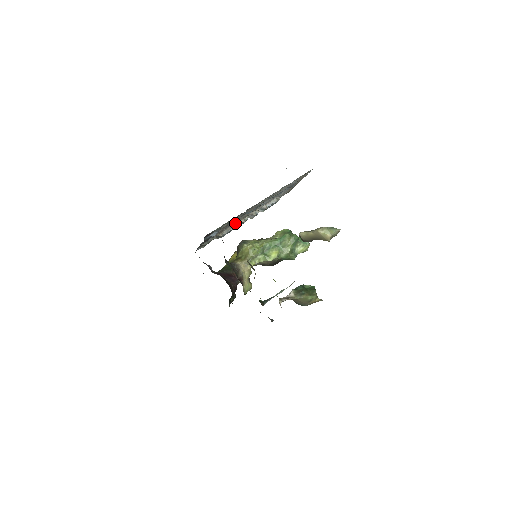
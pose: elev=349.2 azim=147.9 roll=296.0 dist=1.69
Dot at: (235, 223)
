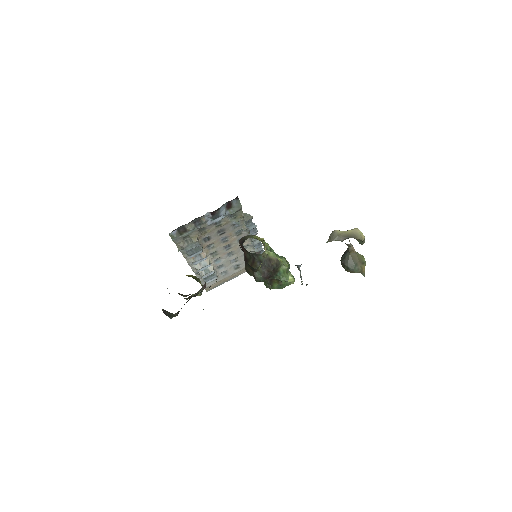
Dot at: (205, 246)
